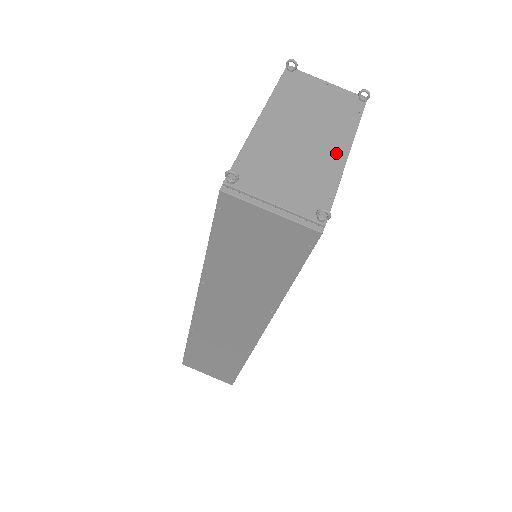
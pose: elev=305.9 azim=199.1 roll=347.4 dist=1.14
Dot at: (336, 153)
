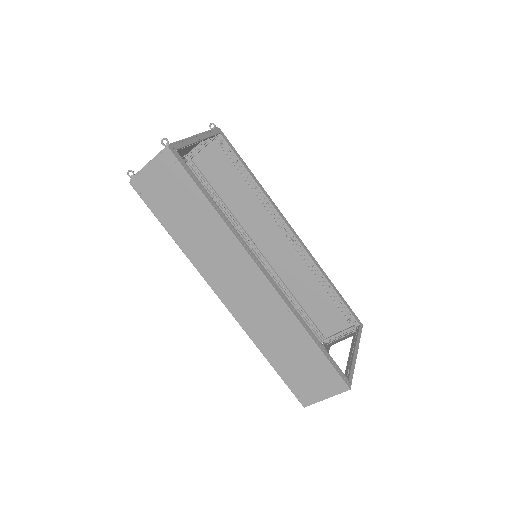
Dot at: occluded
